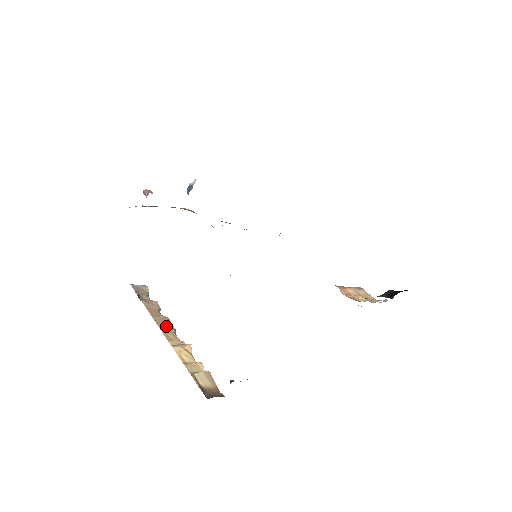
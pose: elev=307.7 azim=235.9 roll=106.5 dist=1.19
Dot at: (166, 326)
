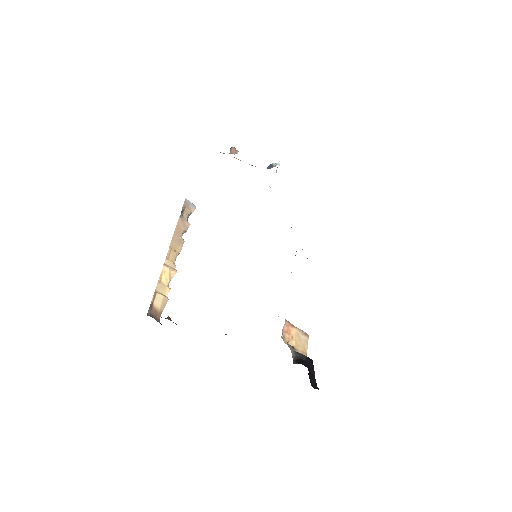
Dot at: (176, 247)
